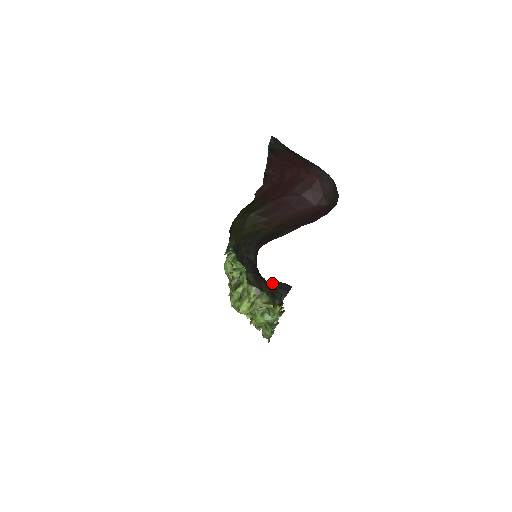
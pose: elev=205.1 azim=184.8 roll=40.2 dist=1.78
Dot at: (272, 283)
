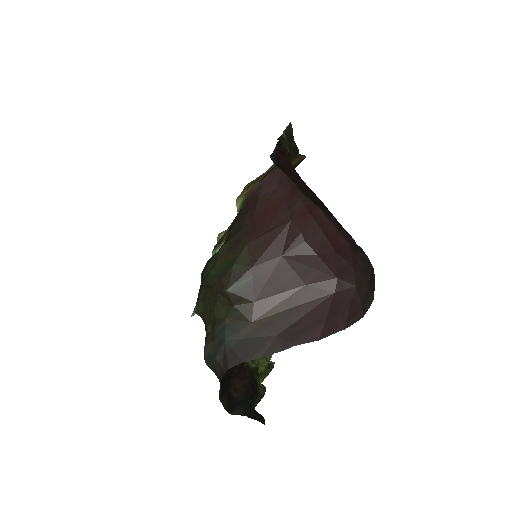
Dot at: (241, 410)
